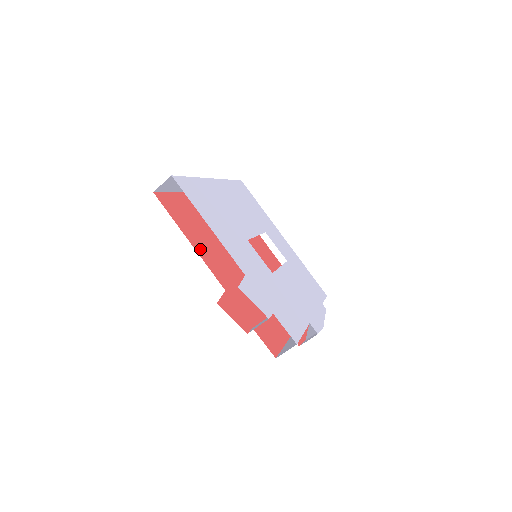
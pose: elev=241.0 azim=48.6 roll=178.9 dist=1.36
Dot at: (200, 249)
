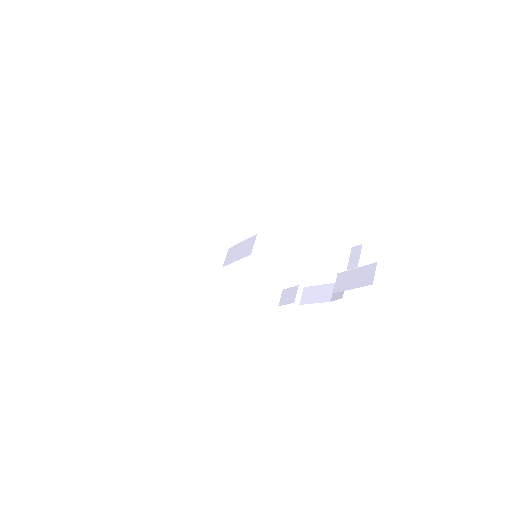
Dot at: occluded
